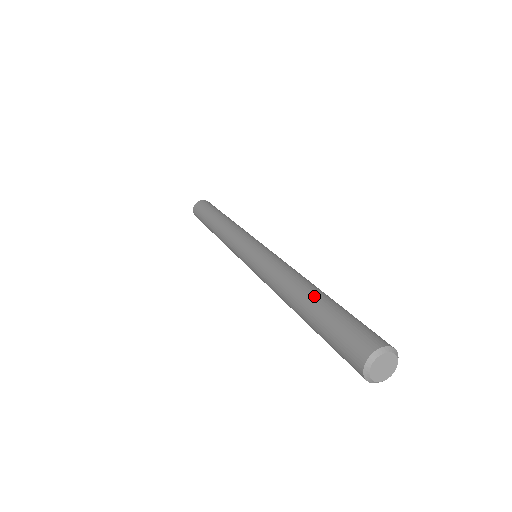
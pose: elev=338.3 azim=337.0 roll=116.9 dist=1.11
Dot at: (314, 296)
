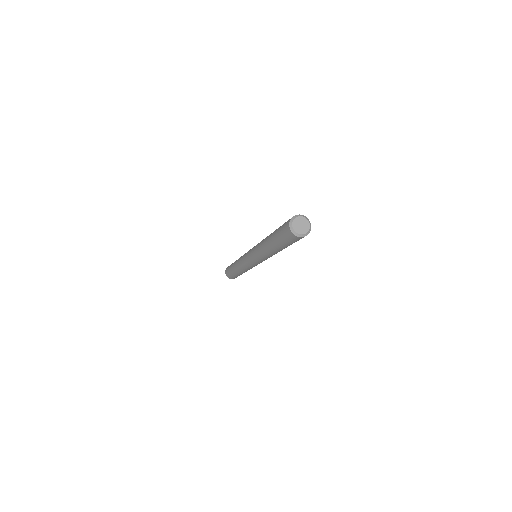
Dot at: (272, 233)
